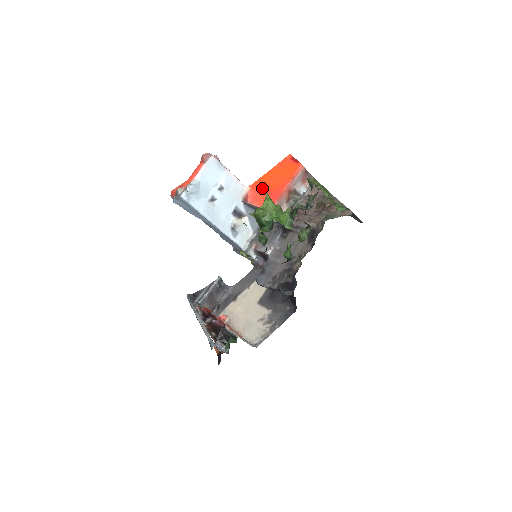
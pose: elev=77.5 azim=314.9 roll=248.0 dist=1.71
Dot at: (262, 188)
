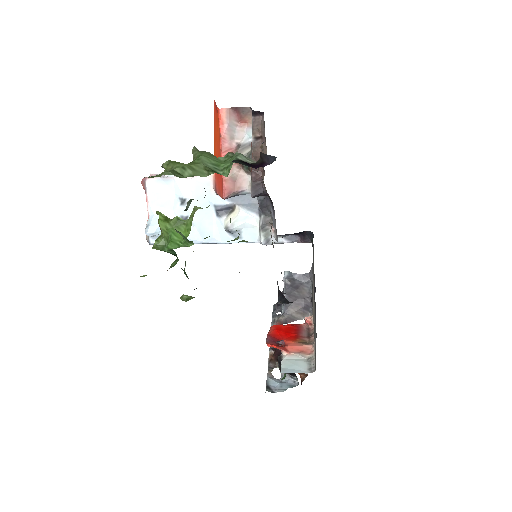
Dot at: occluded
